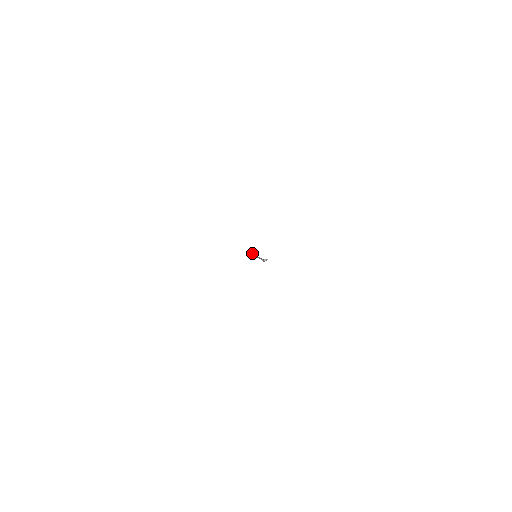
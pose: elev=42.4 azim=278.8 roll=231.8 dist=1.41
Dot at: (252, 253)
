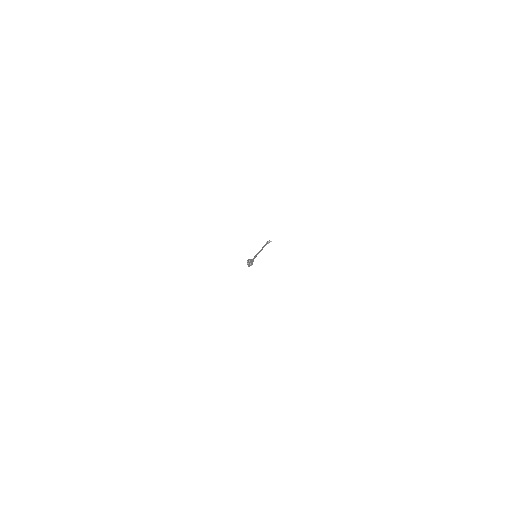
Dot at: (249, 263)
